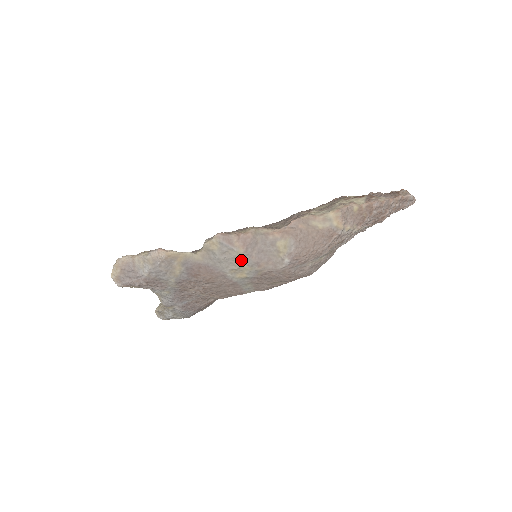
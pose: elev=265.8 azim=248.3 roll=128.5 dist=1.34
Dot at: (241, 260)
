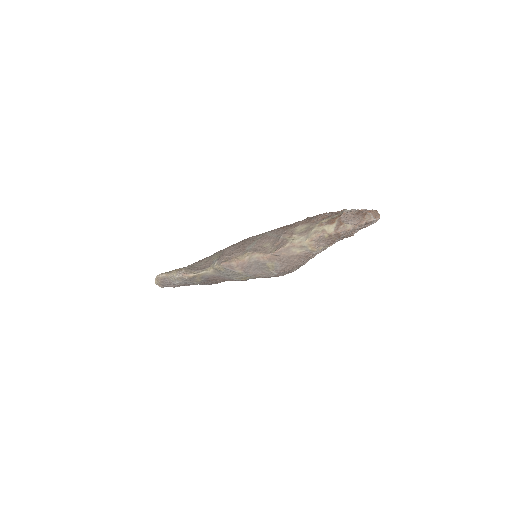
Dot at: (242, 275)
